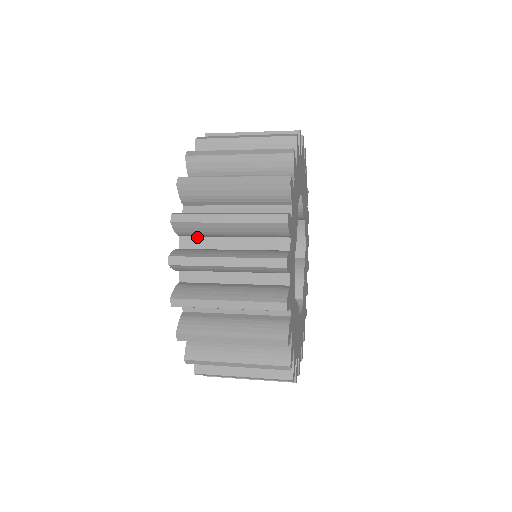
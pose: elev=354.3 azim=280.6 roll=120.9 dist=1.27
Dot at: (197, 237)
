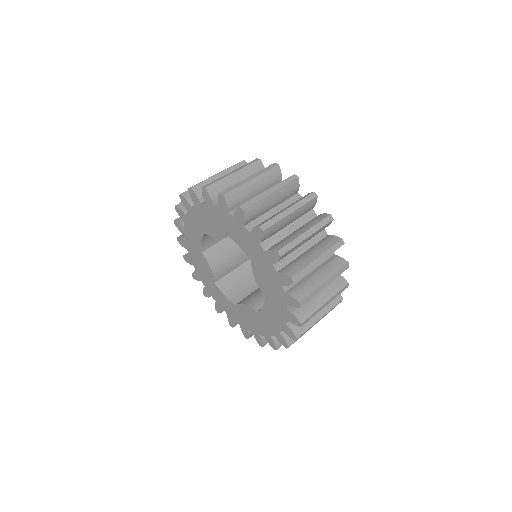
Dot at: occluded
